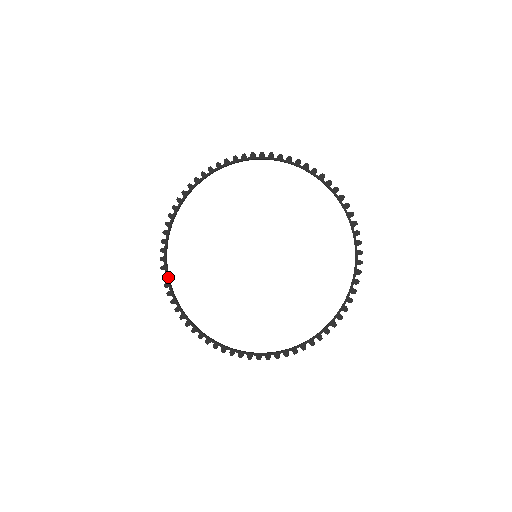
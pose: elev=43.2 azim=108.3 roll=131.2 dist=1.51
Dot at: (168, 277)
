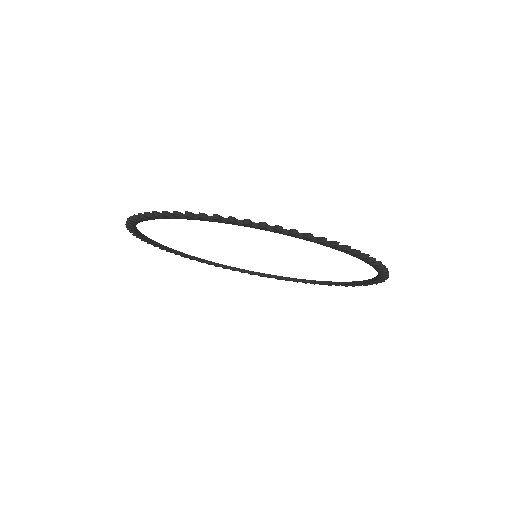
Dot at: (138, 231)
